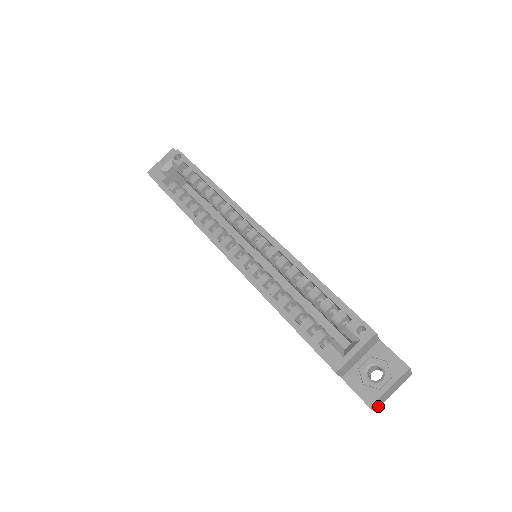
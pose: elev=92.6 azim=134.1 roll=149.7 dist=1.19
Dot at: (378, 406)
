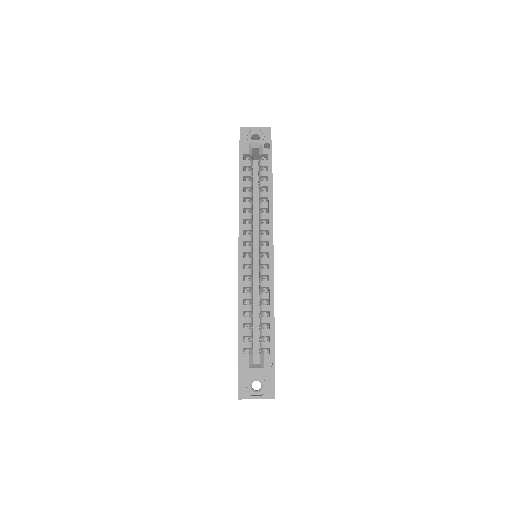
Dot at: occluded
